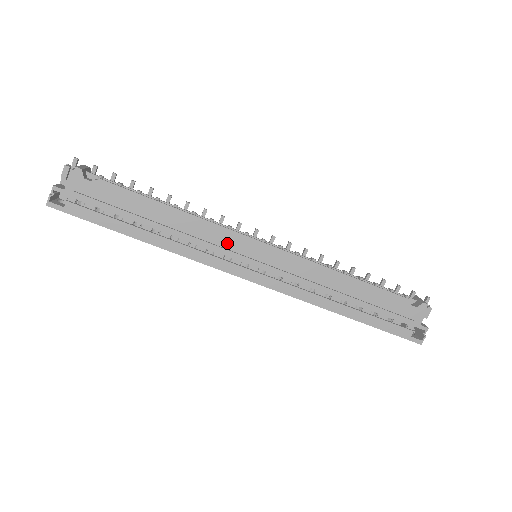
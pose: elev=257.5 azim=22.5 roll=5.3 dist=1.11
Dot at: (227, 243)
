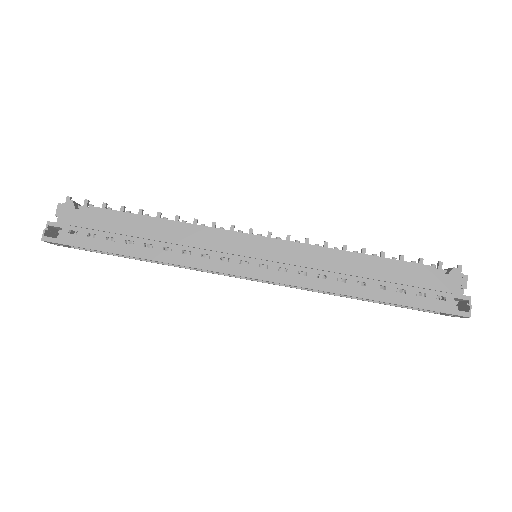
Dot at: (221, 243)
